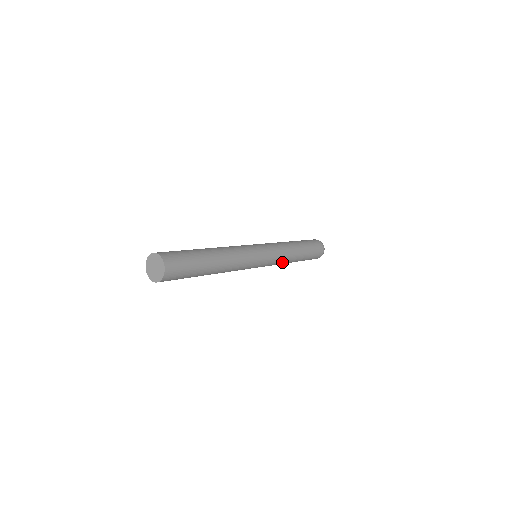
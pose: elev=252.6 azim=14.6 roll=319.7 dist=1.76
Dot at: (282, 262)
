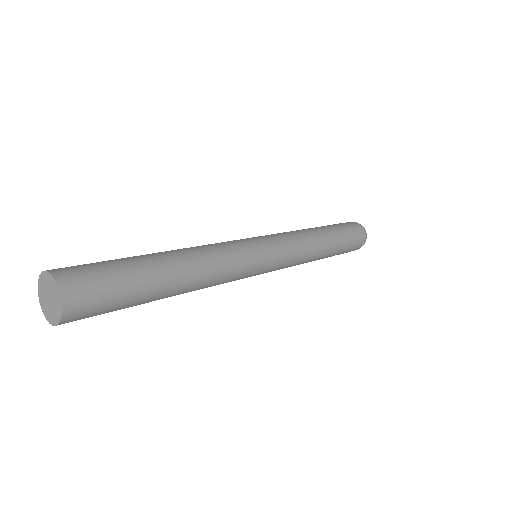
Dot at: (302, 259)
